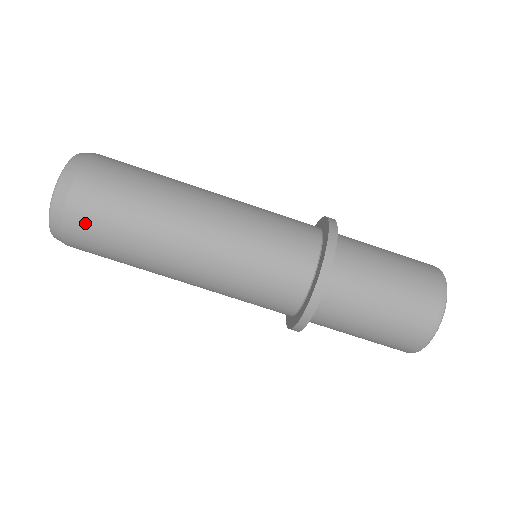
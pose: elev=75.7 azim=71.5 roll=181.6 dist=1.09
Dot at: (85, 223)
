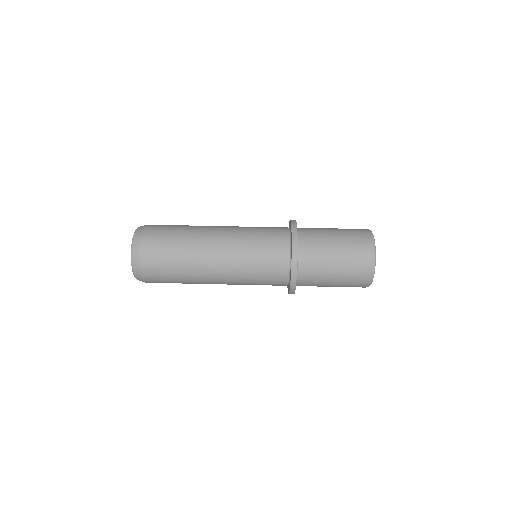
Dot at: (155, 232)
